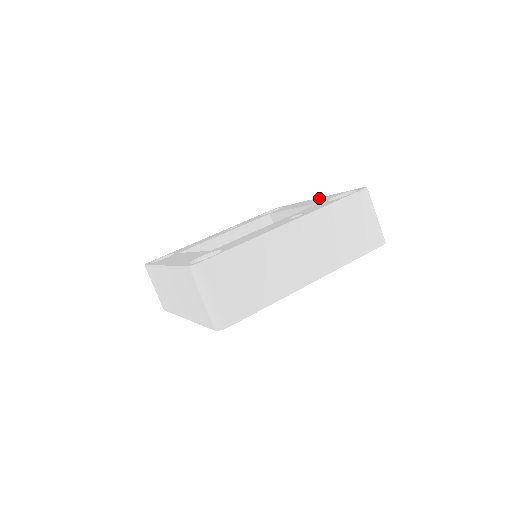
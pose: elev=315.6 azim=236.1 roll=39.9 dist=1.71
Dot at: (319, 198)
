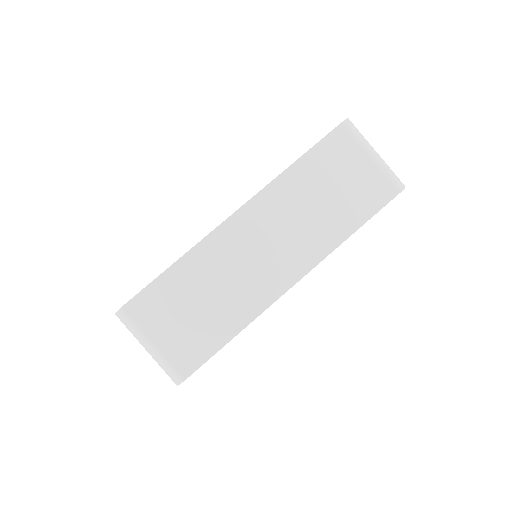
Dot at: occluded
